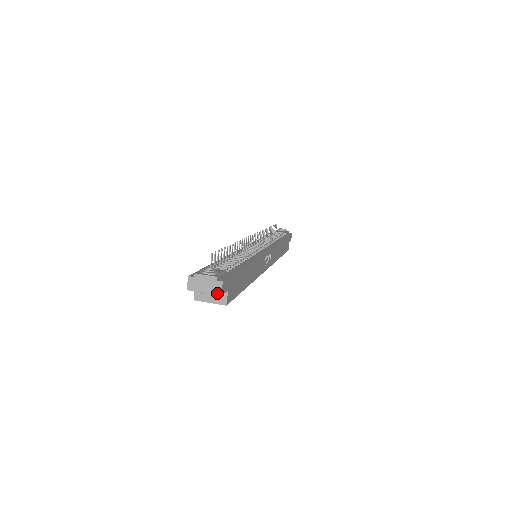
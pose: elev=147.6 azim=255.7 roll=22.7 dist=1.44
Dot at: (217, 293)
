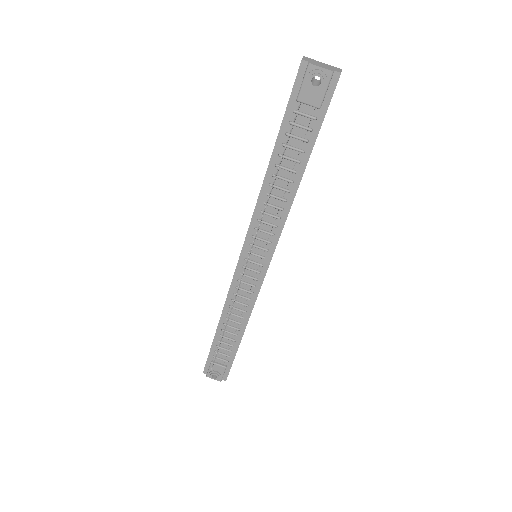
Dot at: occluded
